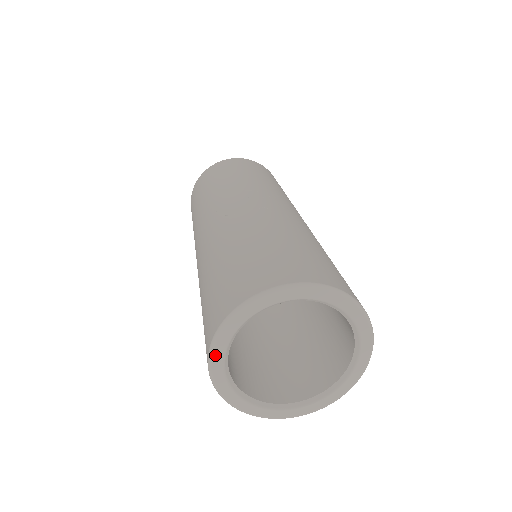
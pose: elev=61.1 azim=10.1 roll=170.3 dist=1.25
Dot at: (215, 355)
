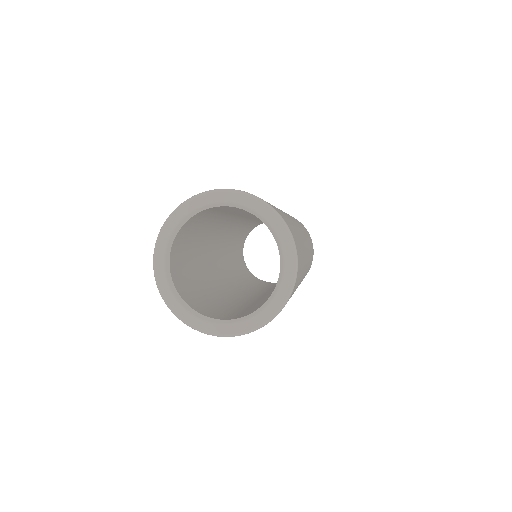
Dot at: (164, 231)
